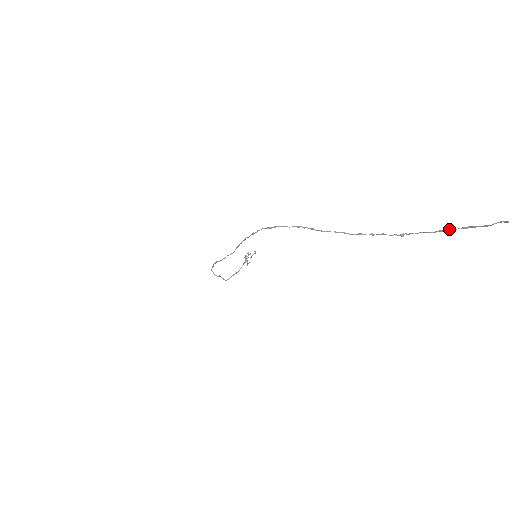
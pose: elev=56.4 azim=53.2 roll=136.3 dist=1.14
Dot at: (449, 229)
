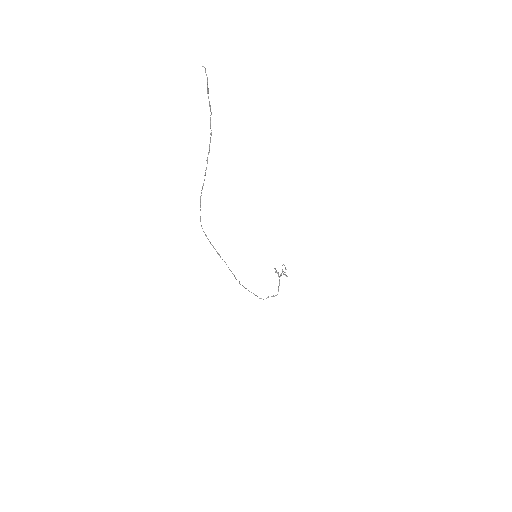
Dot at: occluded
